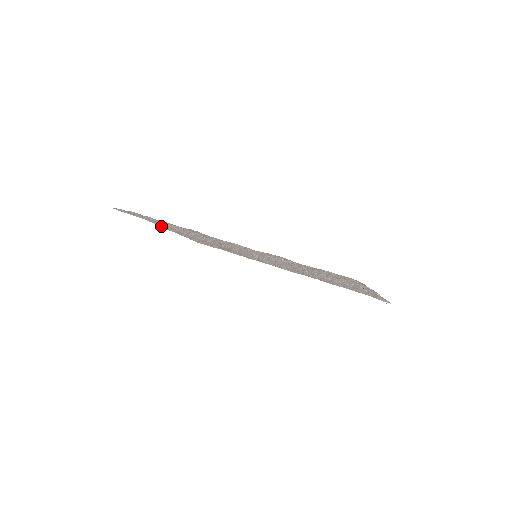
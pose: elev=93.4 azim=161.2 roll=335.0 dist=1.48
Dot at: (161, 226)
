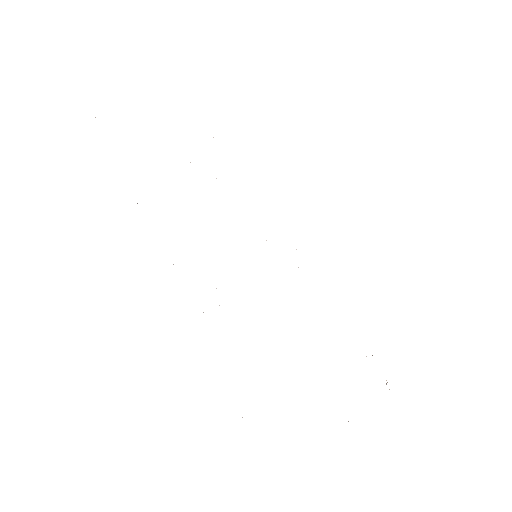
Dot at: occluded
